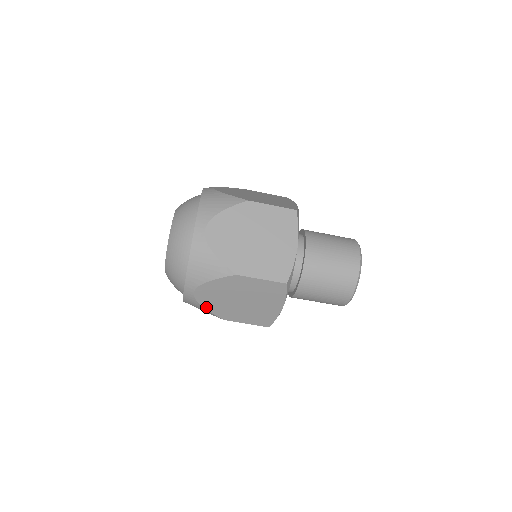
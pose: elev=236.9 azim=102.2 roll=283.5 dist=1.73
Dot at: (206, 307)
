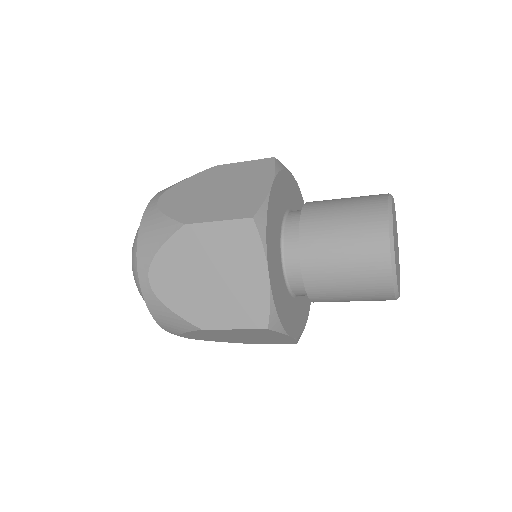
Dot at: occluded
